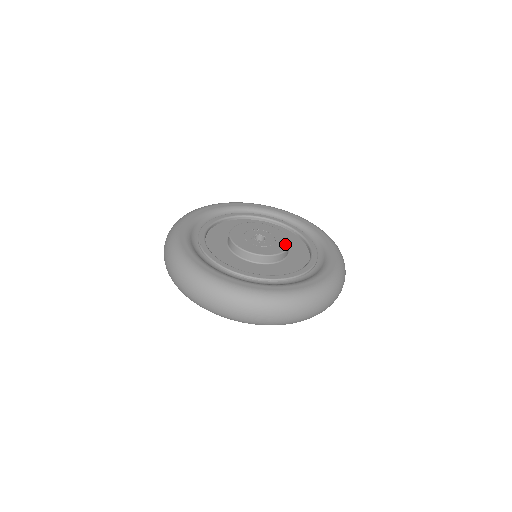
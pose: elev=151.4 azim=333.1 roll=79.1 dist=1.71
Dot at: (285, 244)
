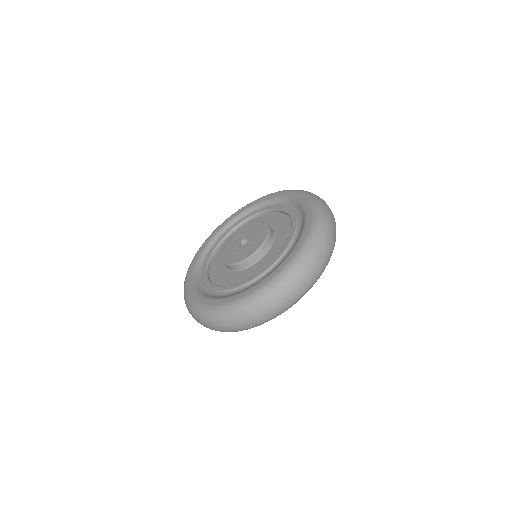
Dot at: (259, 224)
